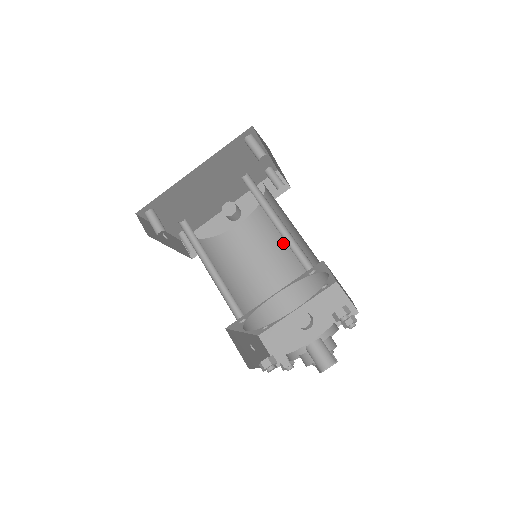
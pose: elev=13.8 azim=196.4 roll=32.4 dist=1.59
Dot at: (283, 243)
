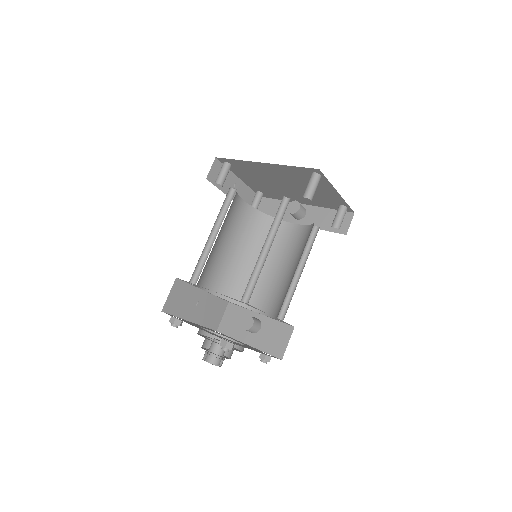
Dot at: (294, 266)
